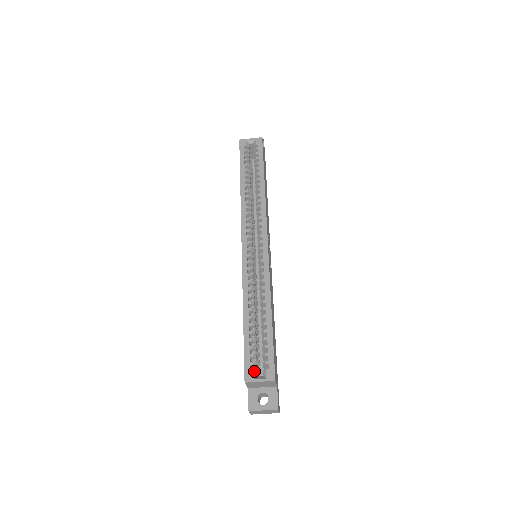
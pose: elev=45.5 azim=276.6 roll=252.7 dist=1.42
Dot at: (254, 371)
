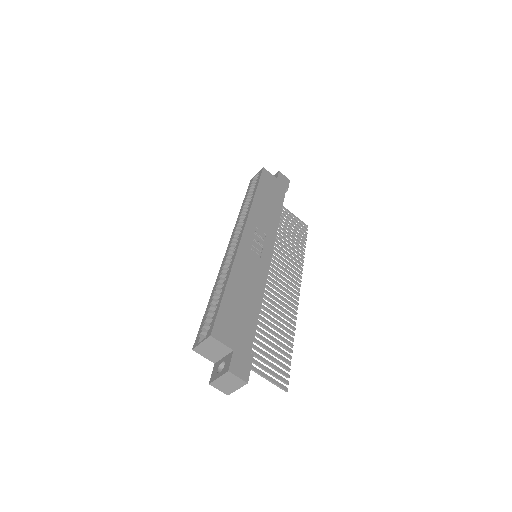
Dot at: (202, 337)
